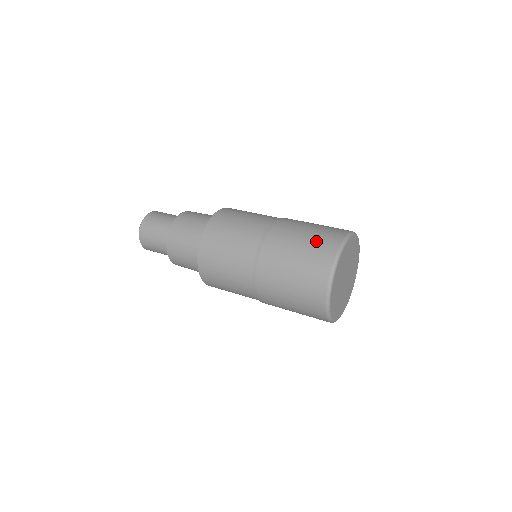
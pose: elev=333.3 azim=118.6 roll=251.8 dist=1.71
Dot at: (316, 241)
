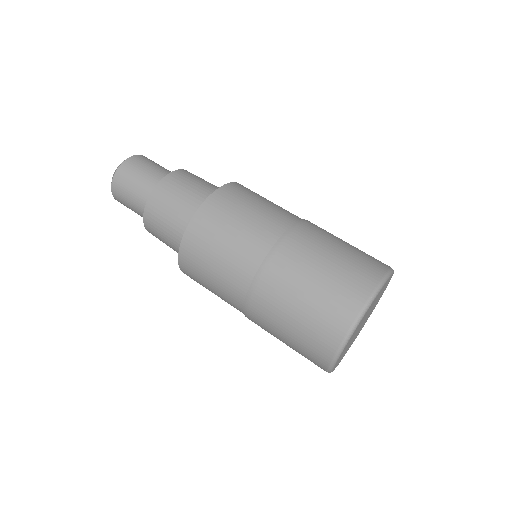
Dot at: (305, 339)
